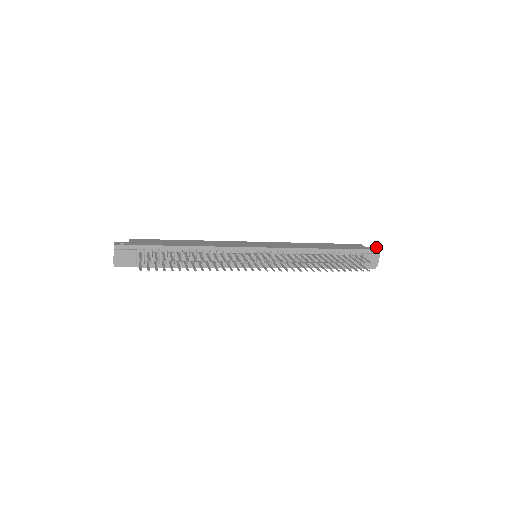
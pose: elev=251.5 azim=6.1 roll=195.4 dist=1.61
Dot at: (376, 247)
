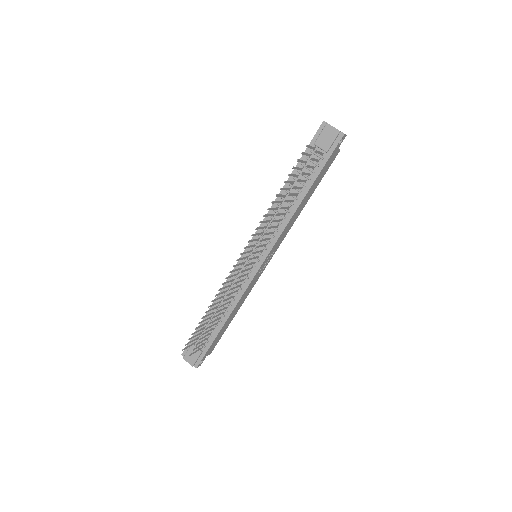
Dot at: occluded
